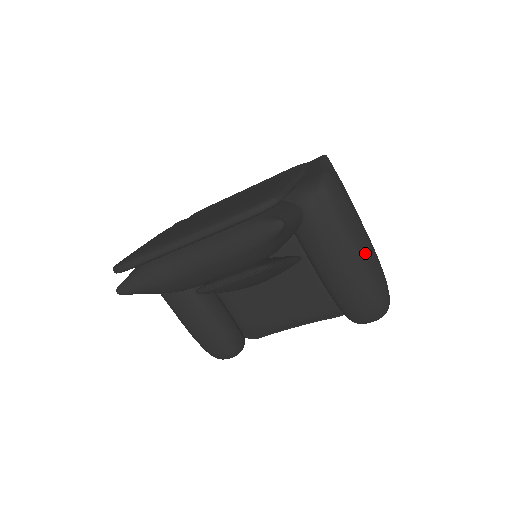
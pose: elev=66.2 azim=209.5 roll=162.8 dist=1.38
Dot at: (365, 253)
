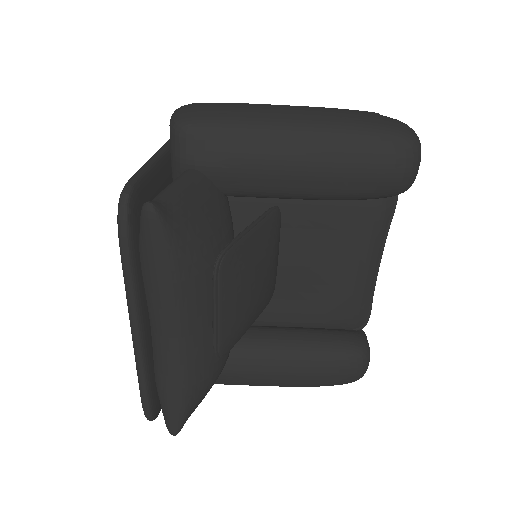
Dot at: (303, 121)
